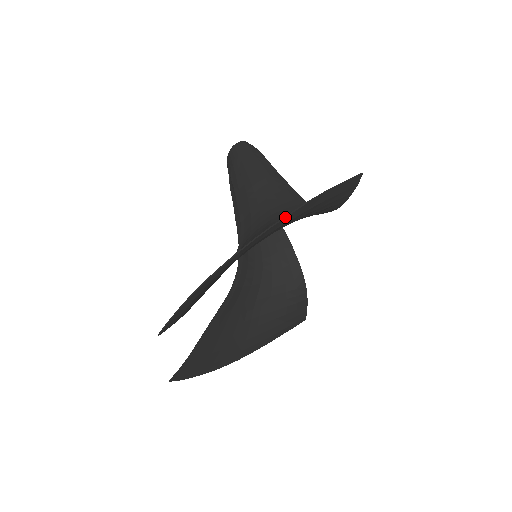
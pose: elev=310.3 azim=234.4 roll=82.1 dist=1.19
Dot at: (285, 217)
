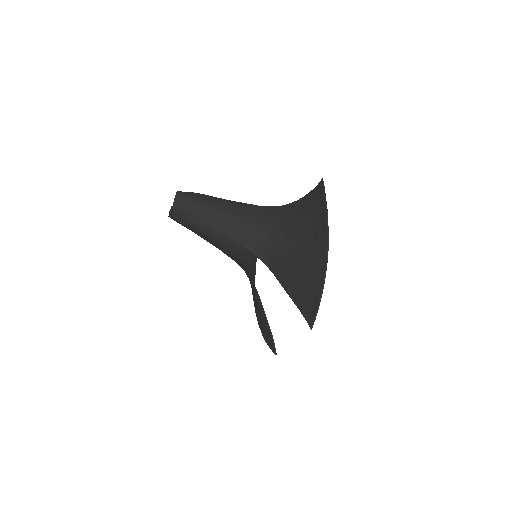
Dot at: (328, 227)
